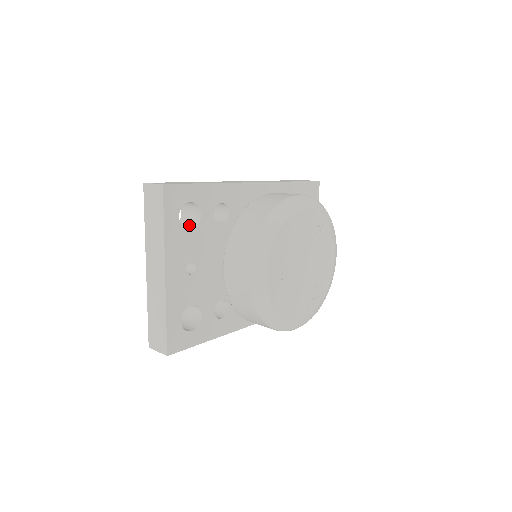
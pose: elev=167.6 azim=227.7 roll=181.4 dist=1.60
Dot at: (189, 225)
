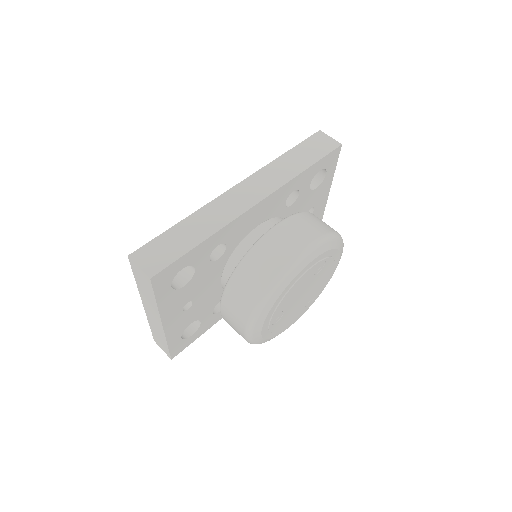
Dot at: (183, 272)
